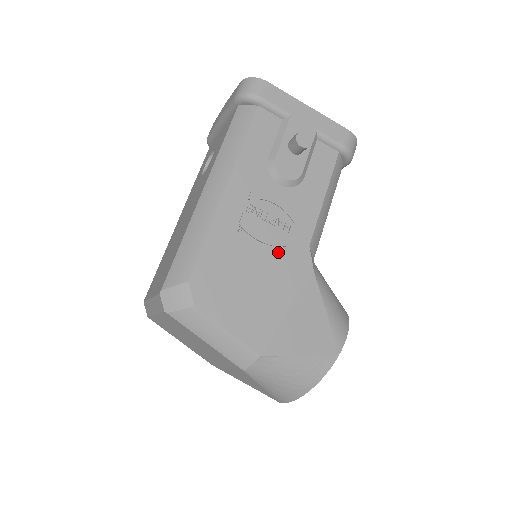
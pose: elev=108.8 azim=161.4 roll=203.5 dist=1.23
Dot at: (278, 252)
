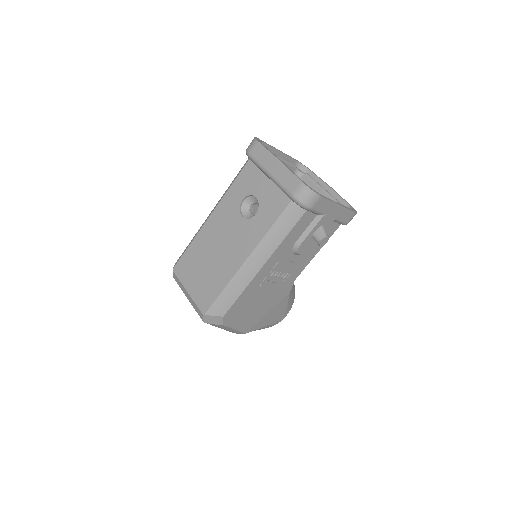
Dot at: (276, 289)
